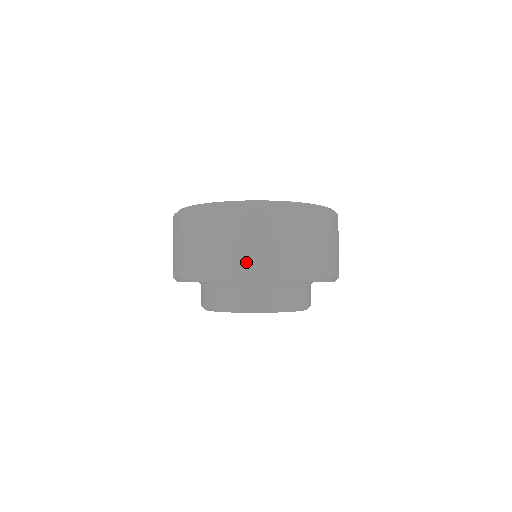
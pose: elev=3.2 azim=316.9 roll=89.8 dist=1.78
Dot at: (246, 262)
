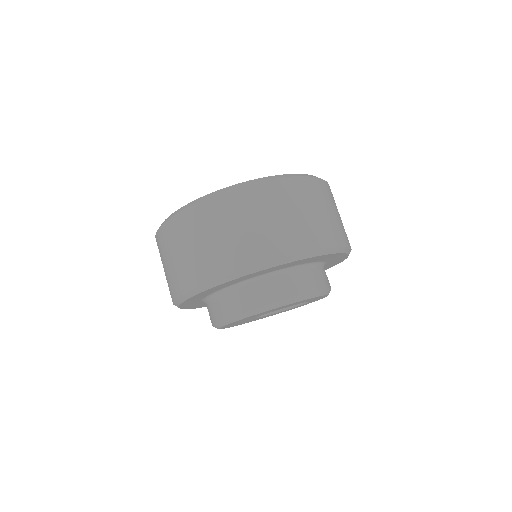
Dot at: (198, 269)
